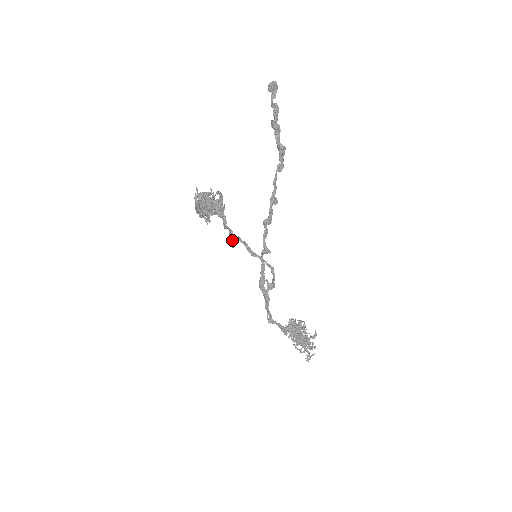
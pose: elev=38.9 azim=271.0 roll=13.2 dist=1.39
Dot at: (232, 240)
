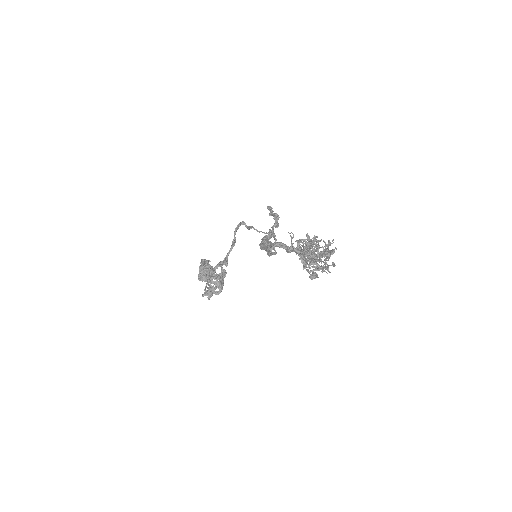
Dot at: occluded
